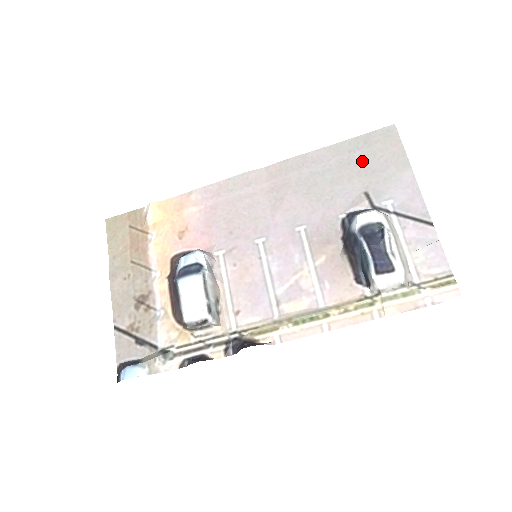
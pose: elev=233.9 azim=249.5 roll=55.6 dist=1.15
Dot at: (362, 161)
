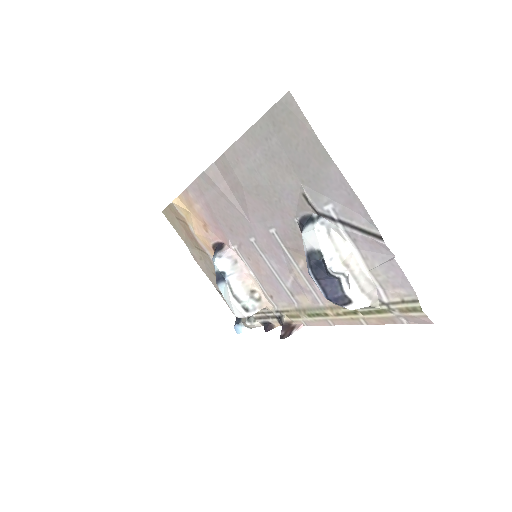
Dot at: (283, 152)
